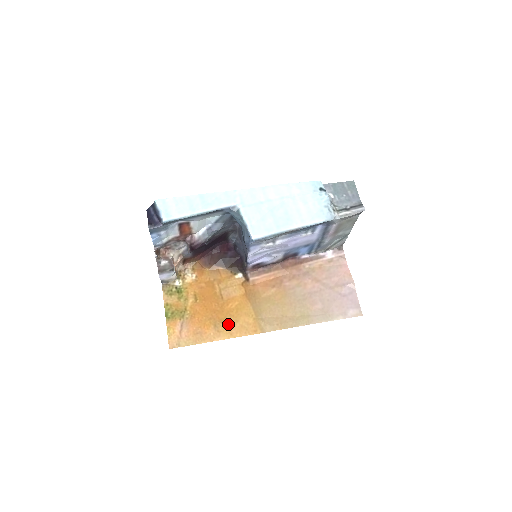
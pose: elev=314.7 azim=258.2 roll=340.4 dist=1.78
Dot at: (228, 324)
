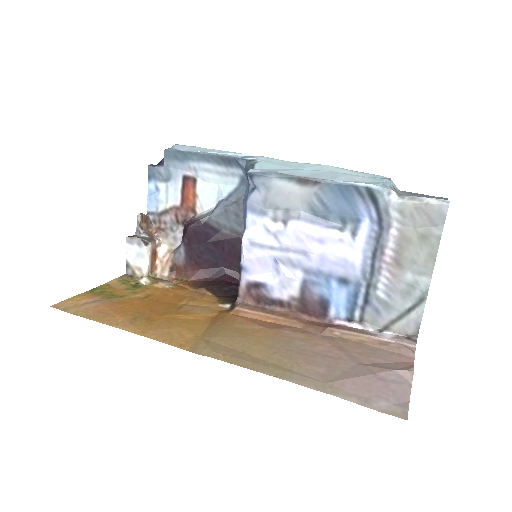
Dot at: (153, 324)
